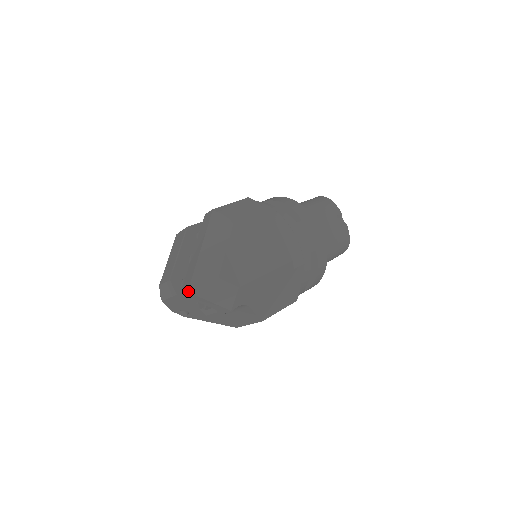
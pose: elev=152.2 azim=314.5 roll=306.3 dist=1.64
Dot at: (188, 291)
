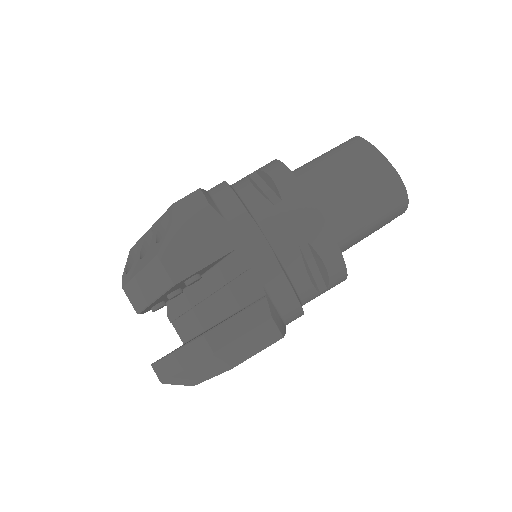
Dot at: (159, 379)
